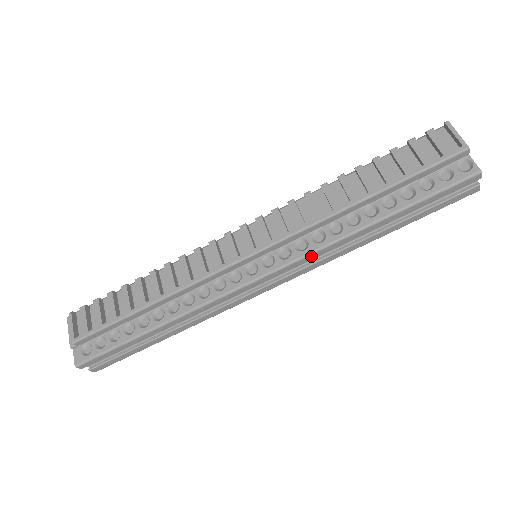
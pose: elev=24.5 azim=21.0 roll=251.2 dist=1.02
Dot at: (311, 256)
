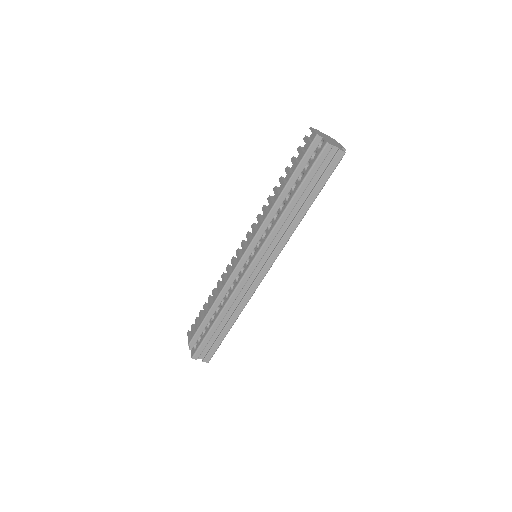
Dot at: (270, 239)
